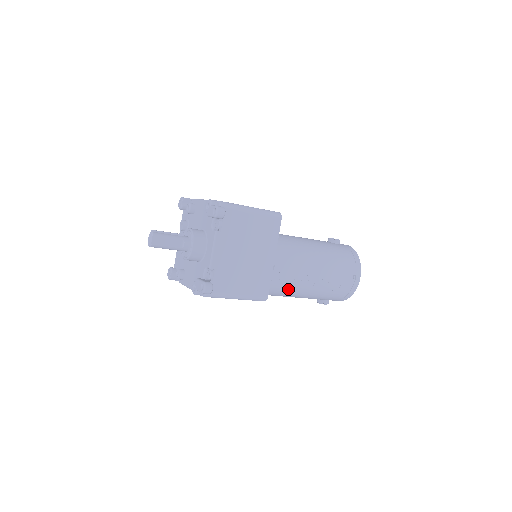
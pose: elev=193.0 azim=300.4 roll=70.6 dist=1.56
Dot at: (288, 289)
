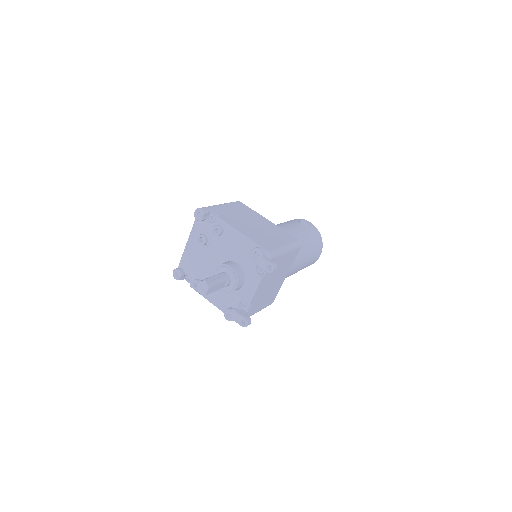
Dot at: occluded
